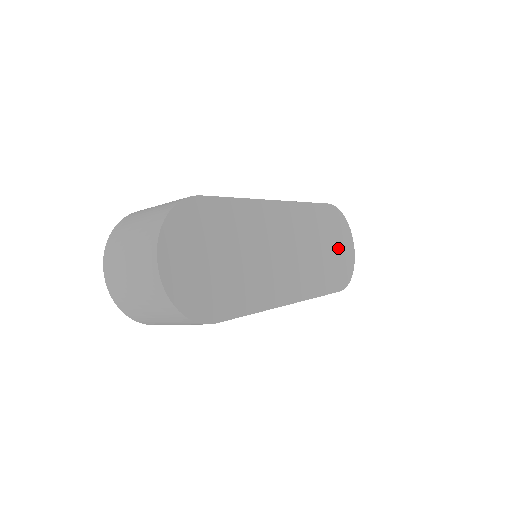
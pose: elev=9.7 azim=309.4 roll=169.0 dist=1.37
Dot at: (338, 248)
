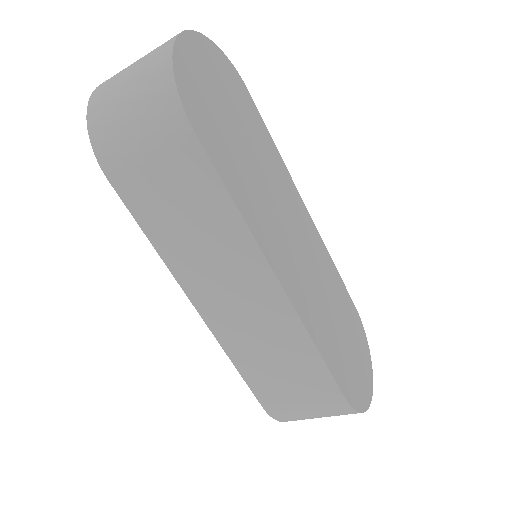
Dot at: (354, 356)
